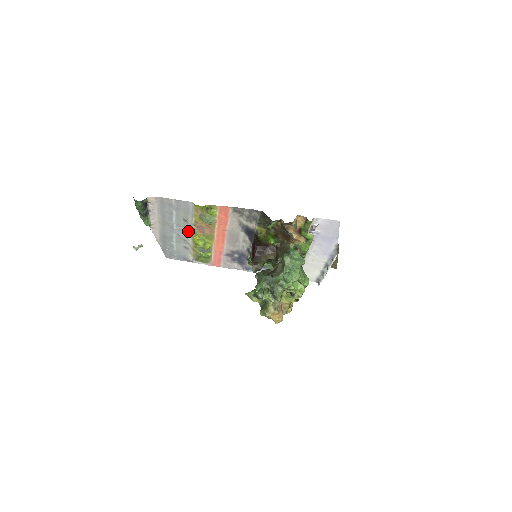
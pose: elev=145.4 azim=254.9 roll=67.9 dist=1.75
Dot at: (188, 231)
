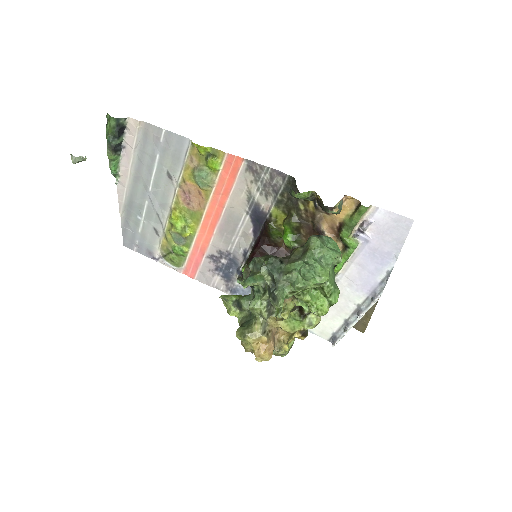
Dot at: (168, 198)
